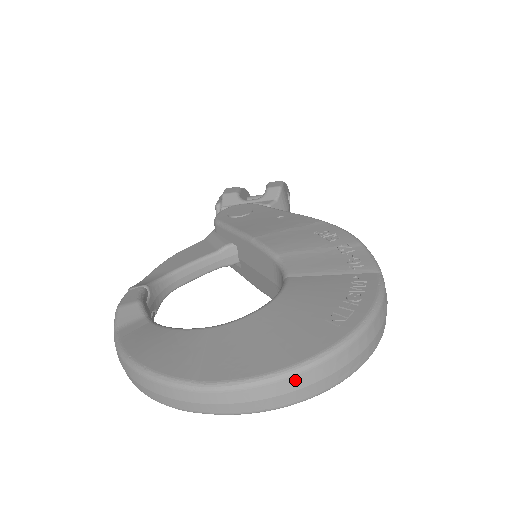
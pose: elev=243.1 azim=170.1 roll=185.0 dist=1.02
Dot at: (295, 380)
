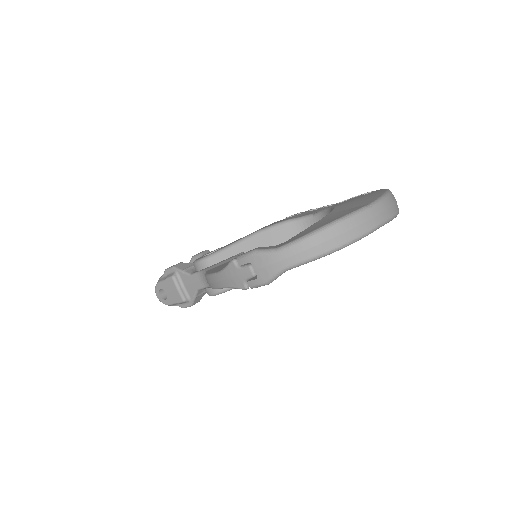
Dot at: (393, 195)
